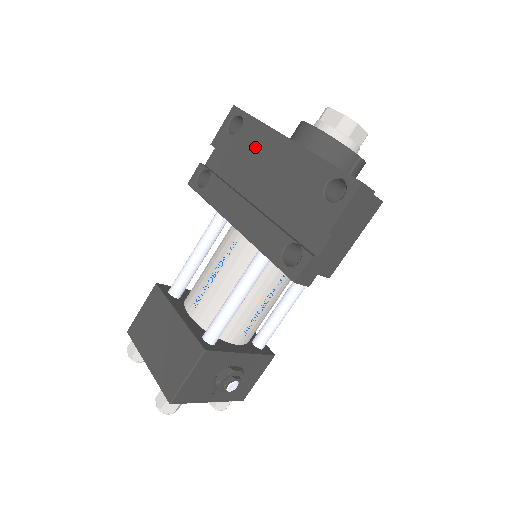
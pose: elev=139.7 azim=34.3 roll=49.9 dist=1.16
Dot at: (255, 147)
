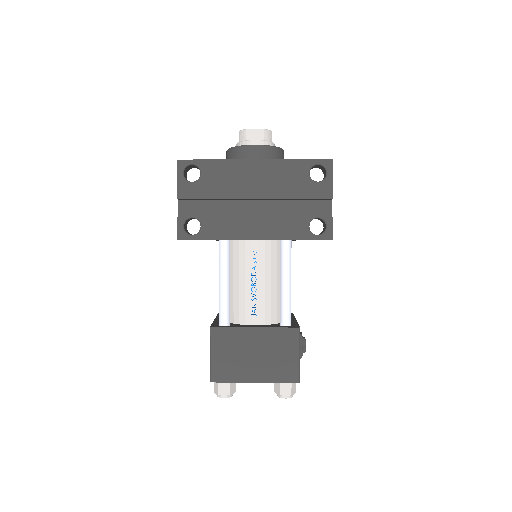
Dot at: (229, 179)
